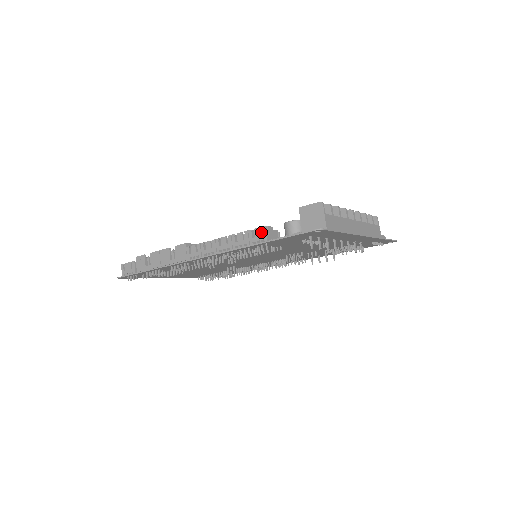
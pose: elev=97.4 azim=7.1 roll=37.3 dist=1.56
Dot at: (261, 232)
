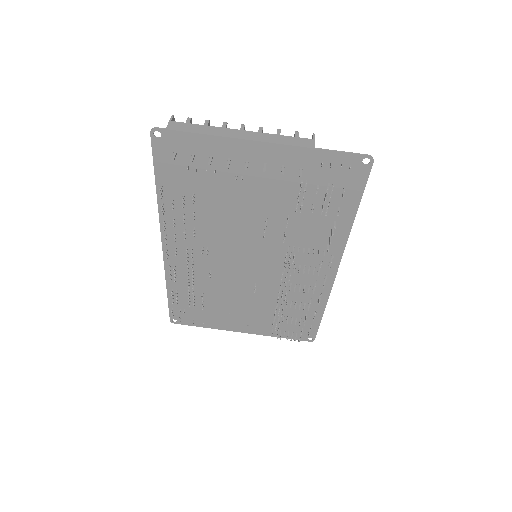
Dot at: occluded
